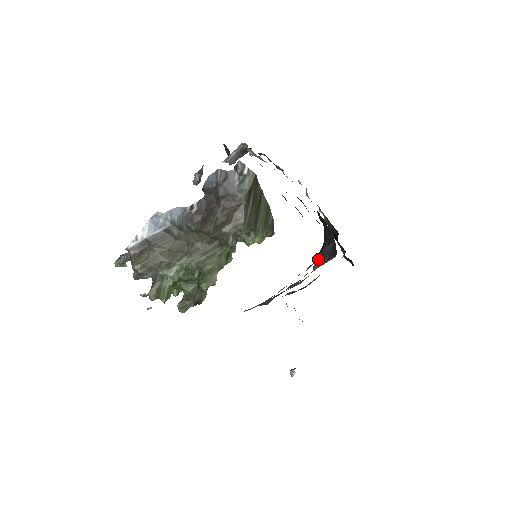
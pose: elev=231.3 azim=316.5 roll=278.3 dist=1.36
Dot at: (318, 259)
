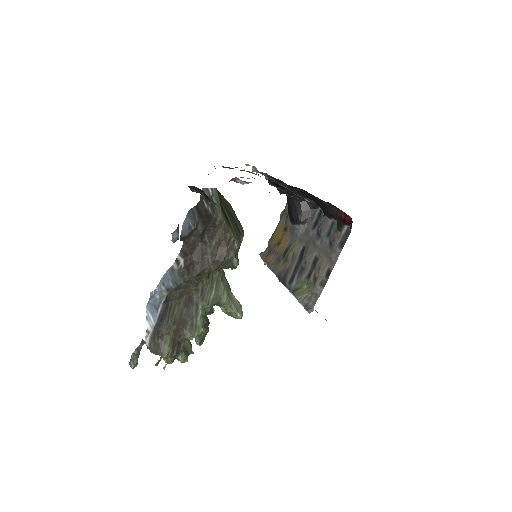
Dot at: (343, 231)
